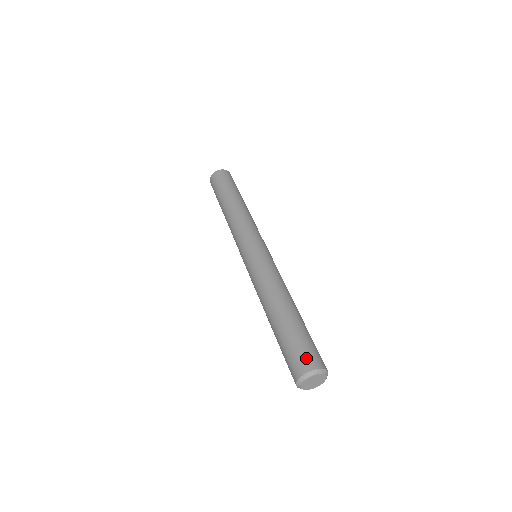
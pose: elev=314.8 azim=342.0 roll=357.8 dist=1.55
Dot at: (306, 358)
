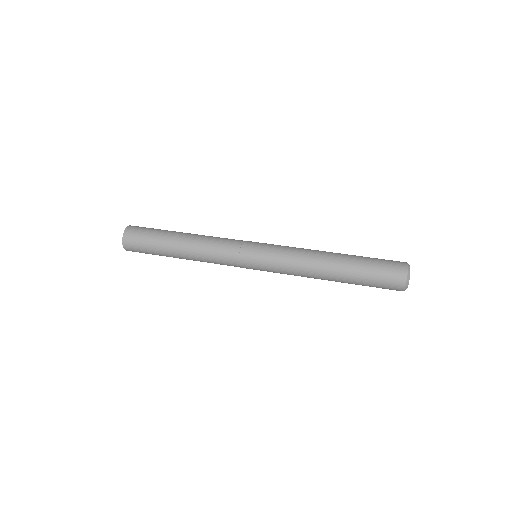
Dot at: (395, 263)
